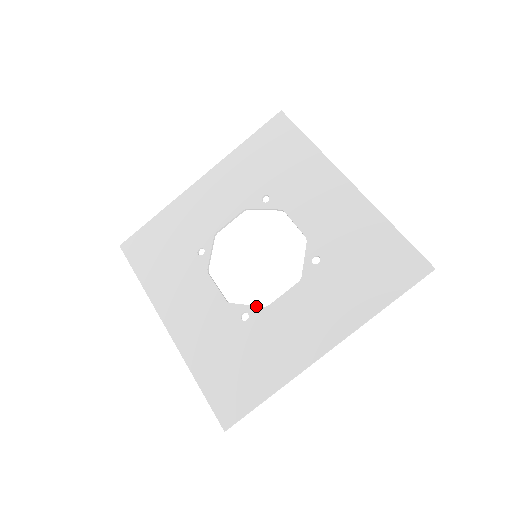
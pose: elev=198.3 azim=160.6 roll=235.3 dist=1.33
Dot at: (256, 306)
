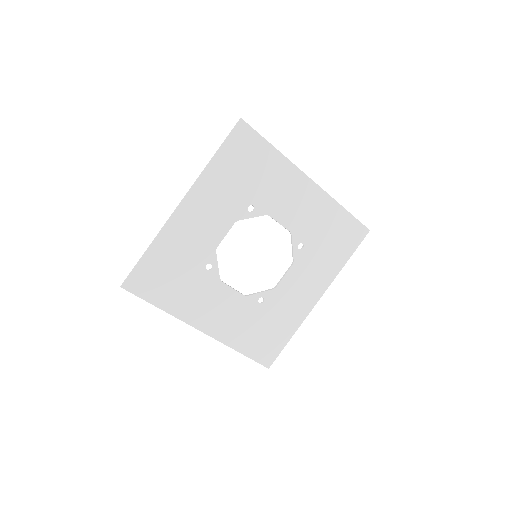
Dot at: (267, 291)
